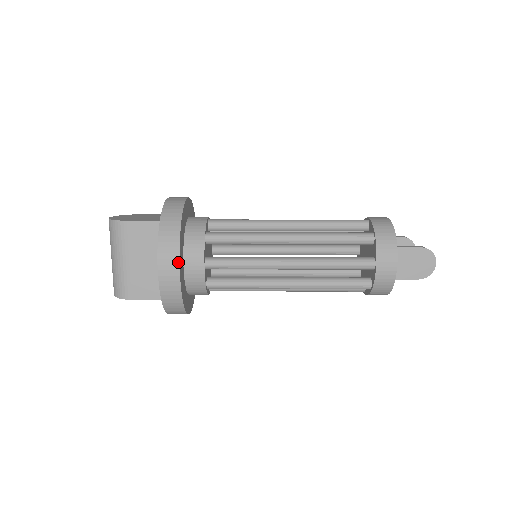
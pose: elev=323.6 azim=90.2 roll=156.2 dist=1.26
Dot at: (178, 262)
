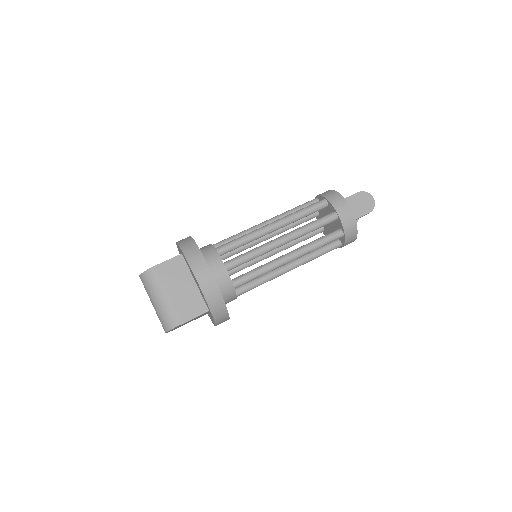
Dot at: (207, 266)
